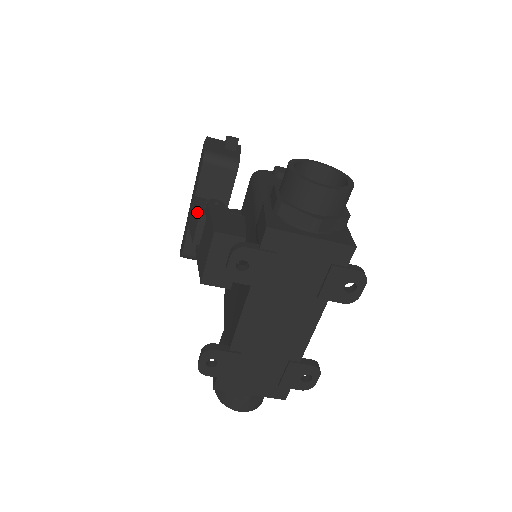
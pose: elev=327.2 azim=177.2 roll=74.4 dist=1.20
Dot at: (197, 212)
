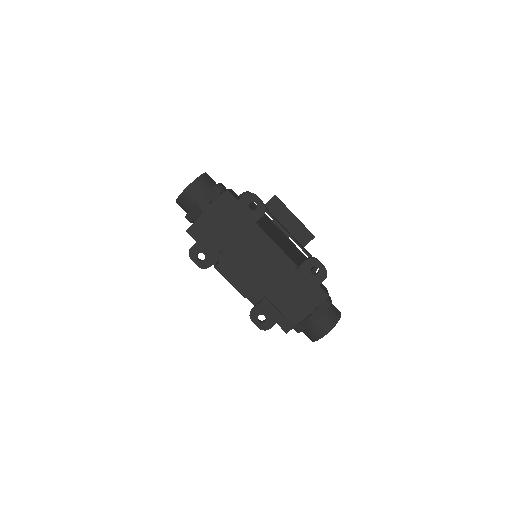
Dot at: occluded
